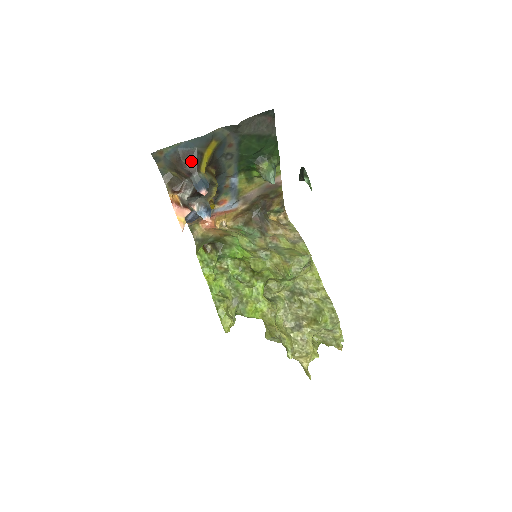
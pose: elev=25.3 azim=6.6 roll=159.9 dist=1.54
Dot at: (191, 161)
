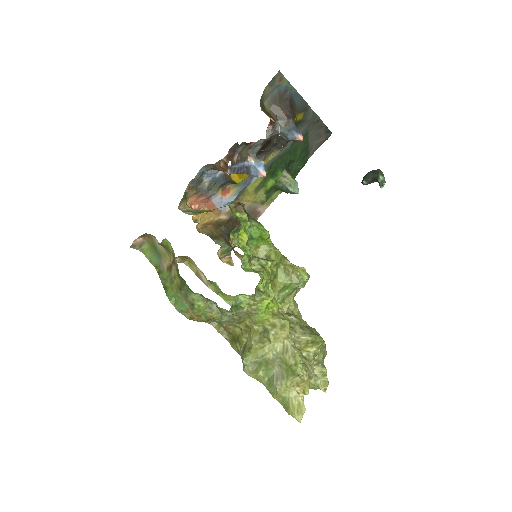
Dot at: (292, 109)
